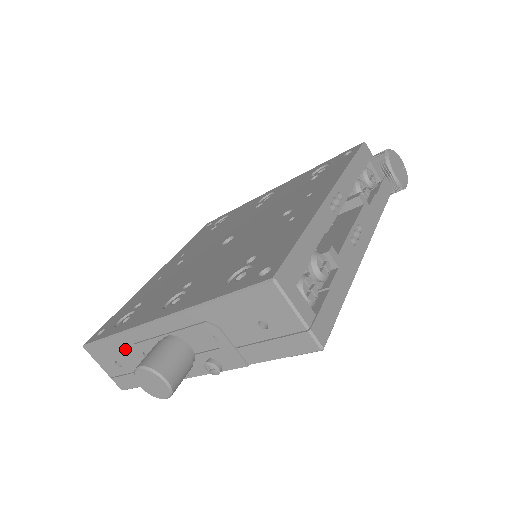
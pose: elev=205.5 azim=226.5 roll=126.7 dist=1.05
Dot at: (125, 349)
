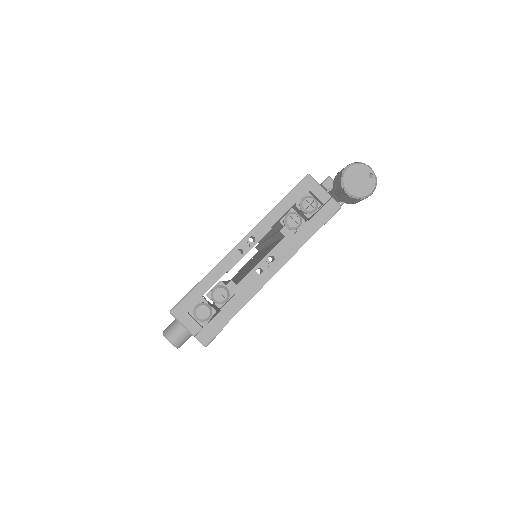
Dot at: occluded
